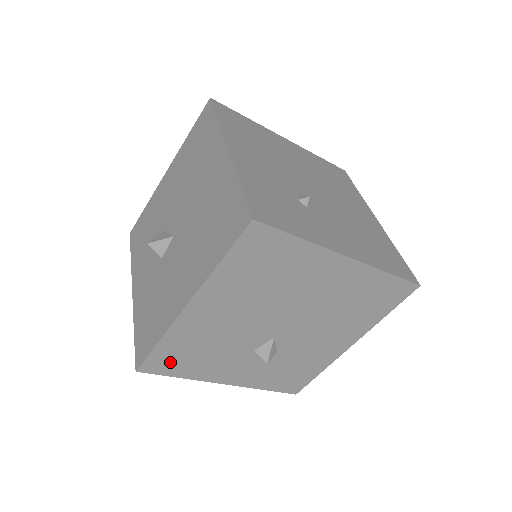
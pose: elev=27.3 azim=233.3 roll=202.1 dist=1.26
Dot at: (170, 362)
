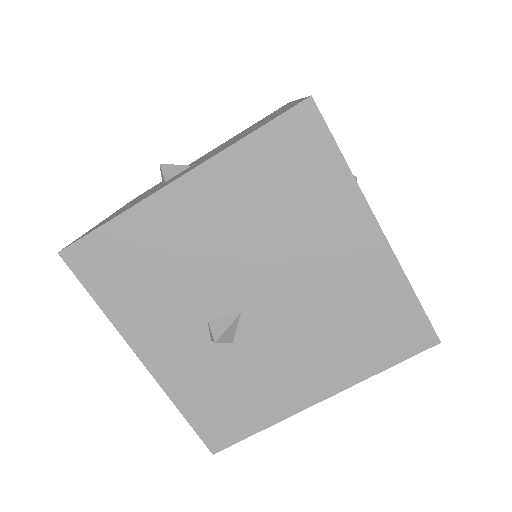
Dot at: (105, 266)
